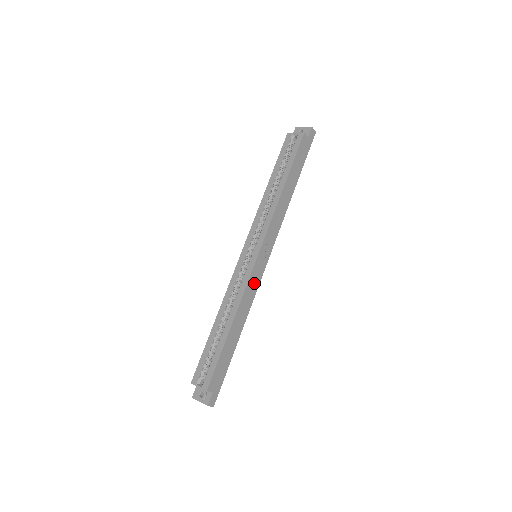
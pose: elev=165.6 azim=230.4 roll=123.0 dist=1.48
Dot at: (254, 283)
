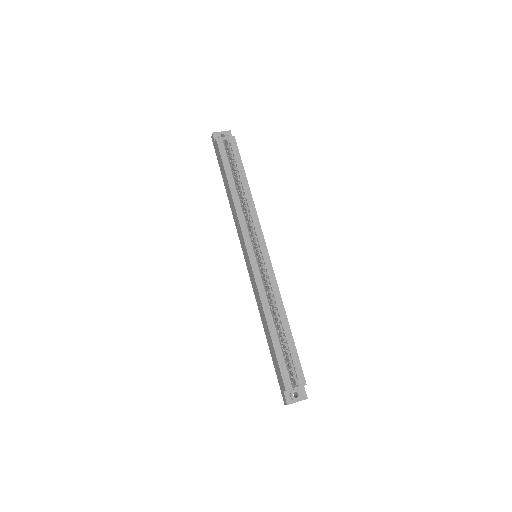
Dot at: occluded
